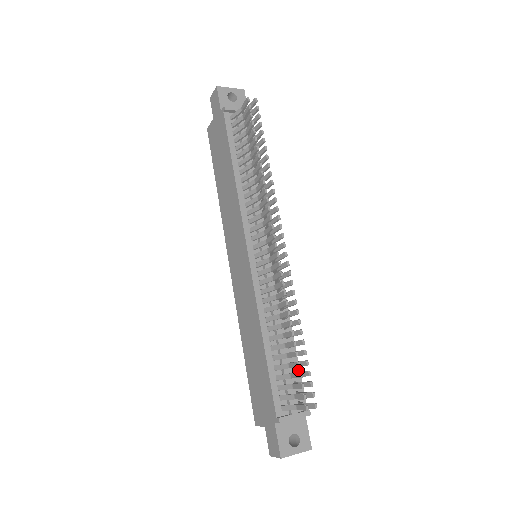
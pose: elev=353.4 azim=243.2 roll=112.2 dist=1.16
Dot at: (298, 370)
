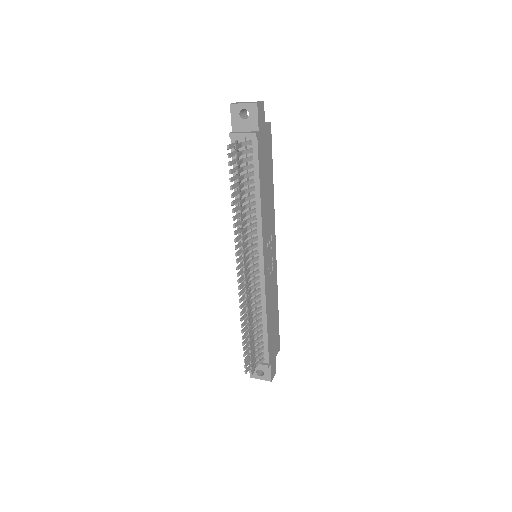
Dot at: (266, 341)
